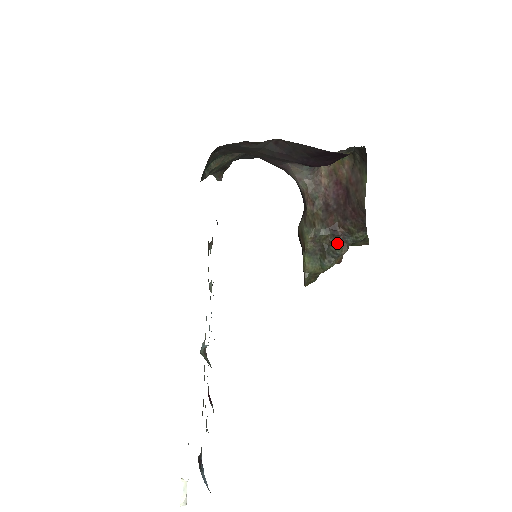
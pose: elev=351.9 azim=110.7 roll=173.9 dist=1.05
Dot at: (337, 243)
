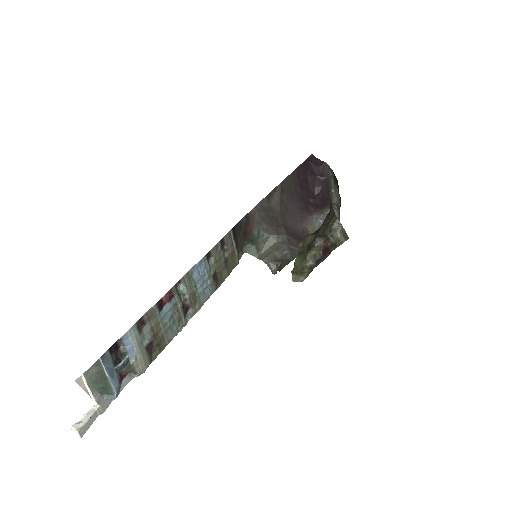
Dot at: (318, 237)
